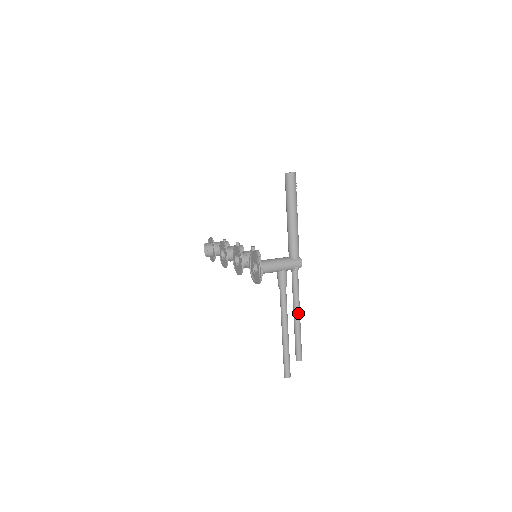
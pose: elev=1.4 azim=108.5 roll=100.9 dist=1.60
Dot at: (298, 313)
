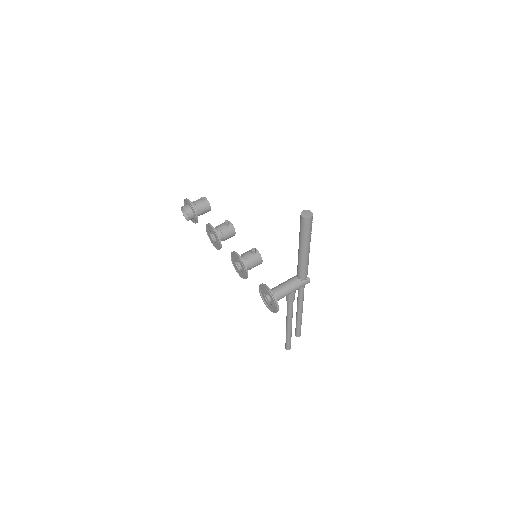
Dot at: (301, 311)
